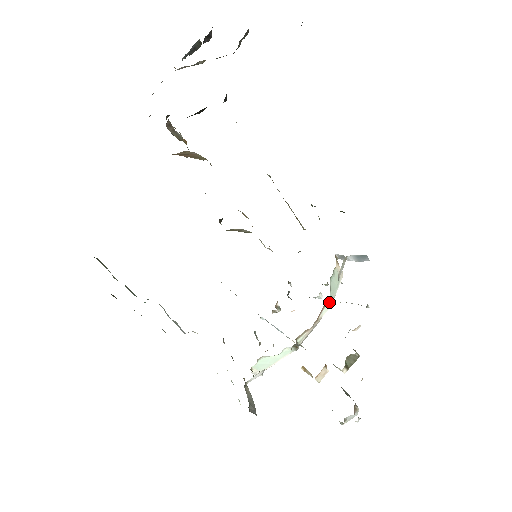
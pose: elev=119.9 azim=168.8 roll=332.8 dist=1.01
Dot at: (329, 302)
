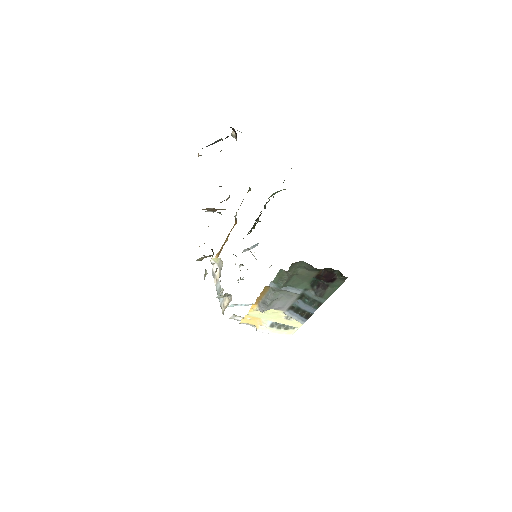
Dot at: occluded
